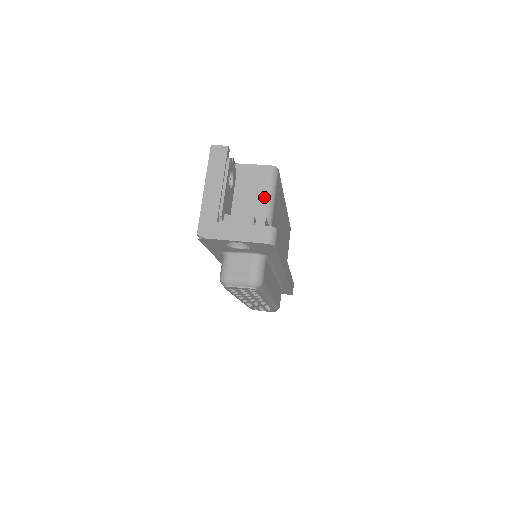
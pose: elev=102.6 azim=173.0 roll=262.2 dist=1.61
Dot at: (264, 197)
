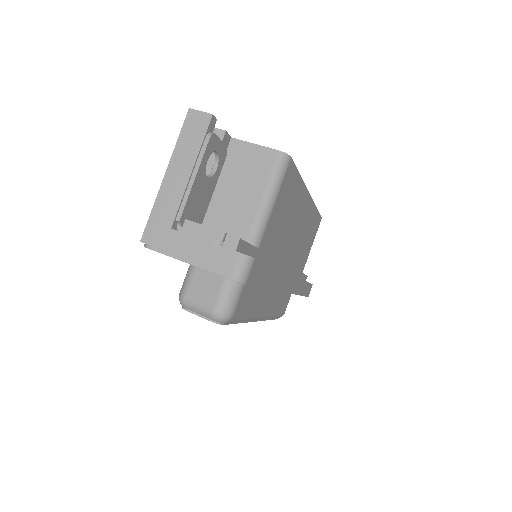
Dot at: (259, 197)
